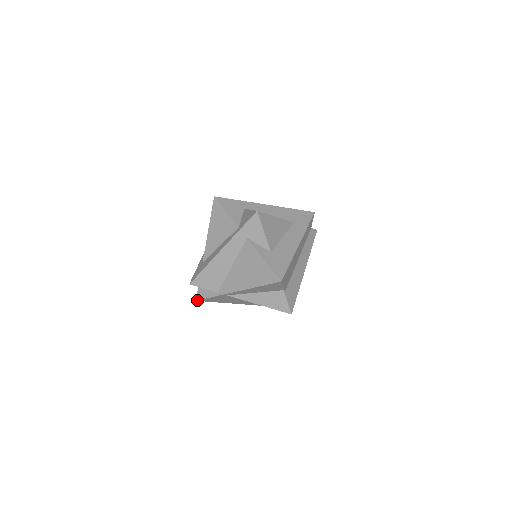
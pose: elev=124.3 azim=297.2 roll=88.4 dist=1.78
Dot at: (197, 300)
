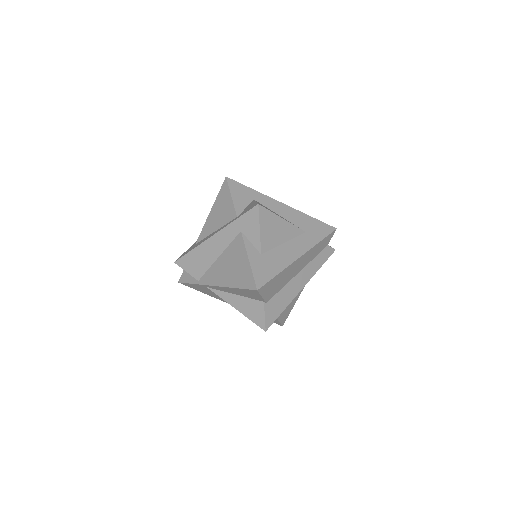
Dot at: (179, 282)
